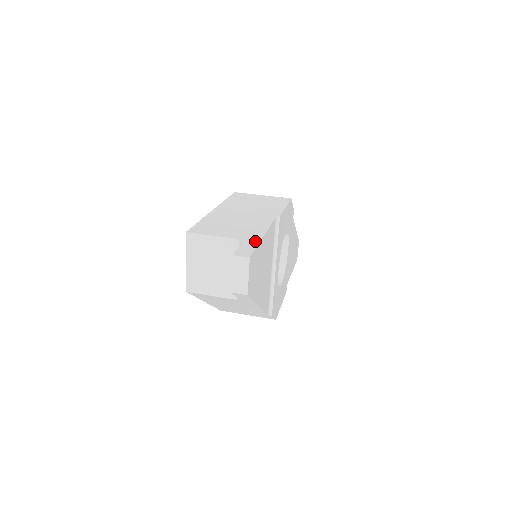
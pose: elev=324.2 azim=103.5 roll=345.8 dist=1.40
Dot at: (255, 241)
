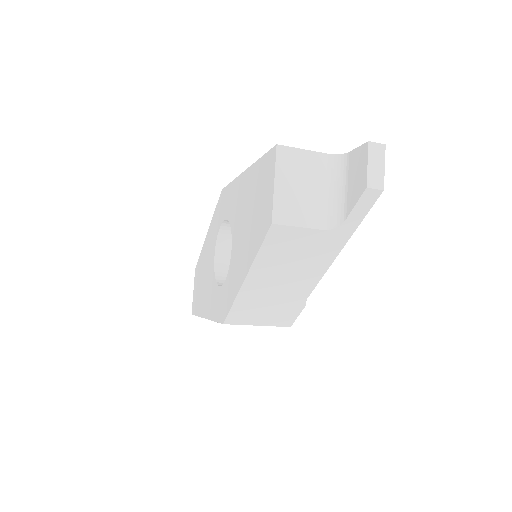
Dot at: occluded
